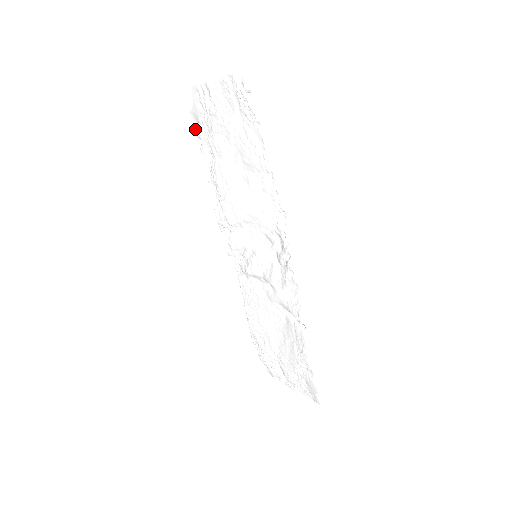
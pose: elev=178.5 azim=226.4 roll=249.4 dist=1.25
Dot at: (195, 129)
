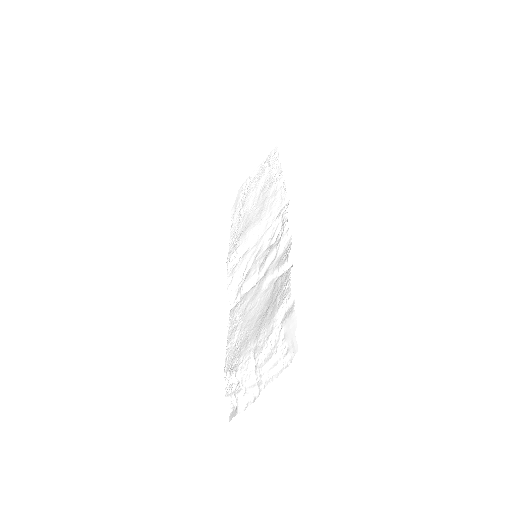
Dot at: (231, 218)
